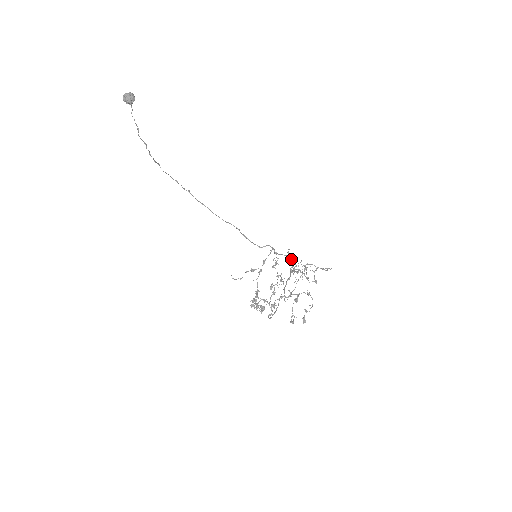
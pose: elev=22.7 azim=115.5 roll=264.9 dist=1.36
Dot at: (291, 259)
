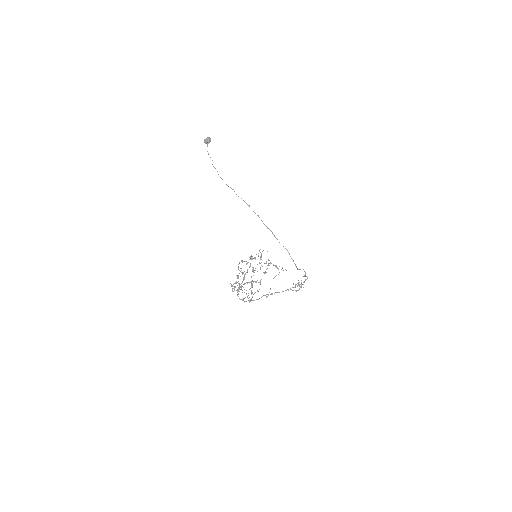
Dot at: (306, 279)
